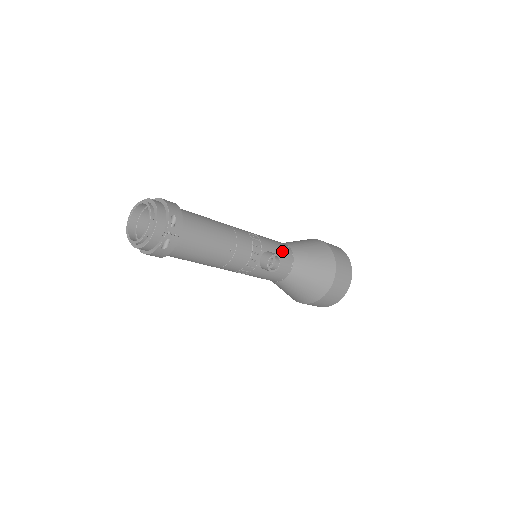
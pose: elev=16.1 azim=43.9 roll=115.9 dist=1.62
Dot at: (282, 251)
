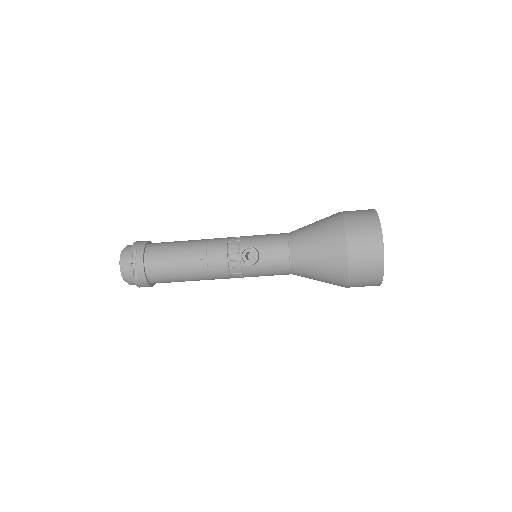
Dot at: (271, 241)
